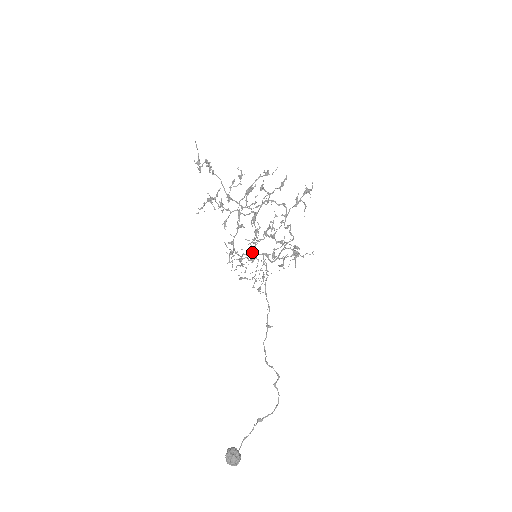
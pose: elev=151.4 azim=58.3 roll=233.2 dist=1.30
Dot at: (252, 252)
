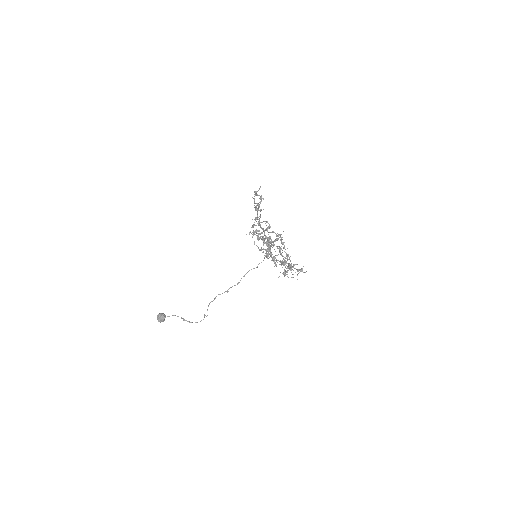
Dot at: (267, 244)
